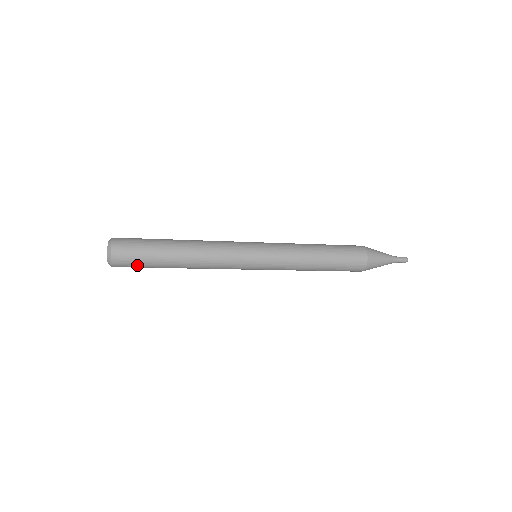
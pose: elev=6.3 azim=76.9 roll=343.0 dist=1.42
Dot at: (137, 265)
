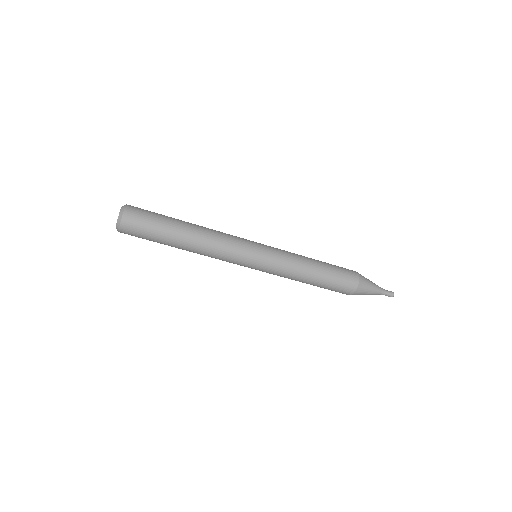
Dot at: (144, 235)
